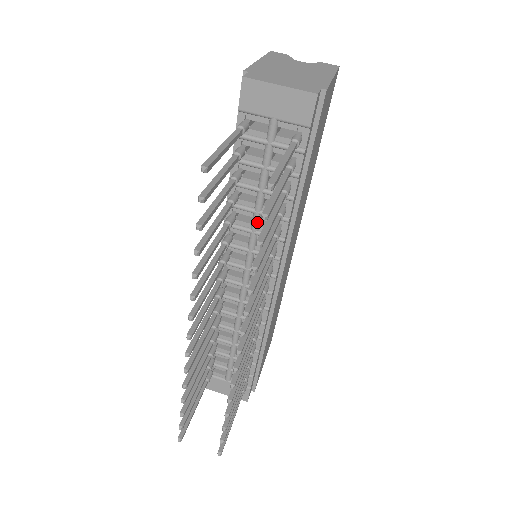
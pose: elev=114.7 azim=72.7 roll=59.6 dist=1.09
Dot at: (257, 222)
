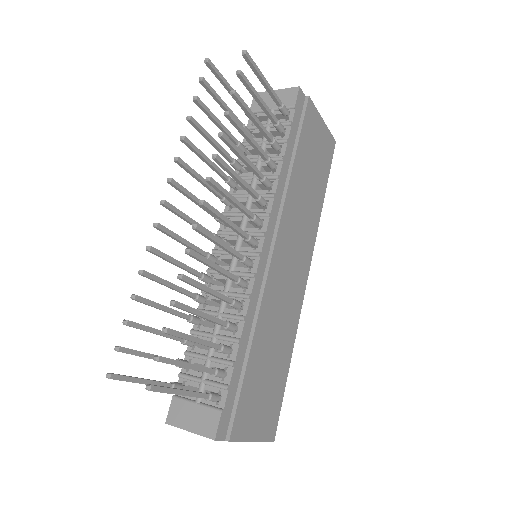
Dot at: (253, 185)
